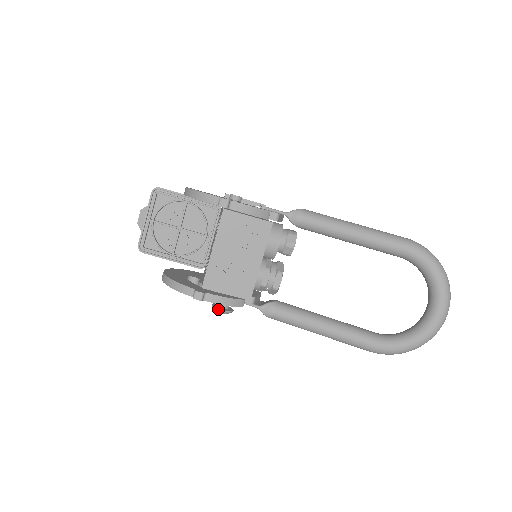
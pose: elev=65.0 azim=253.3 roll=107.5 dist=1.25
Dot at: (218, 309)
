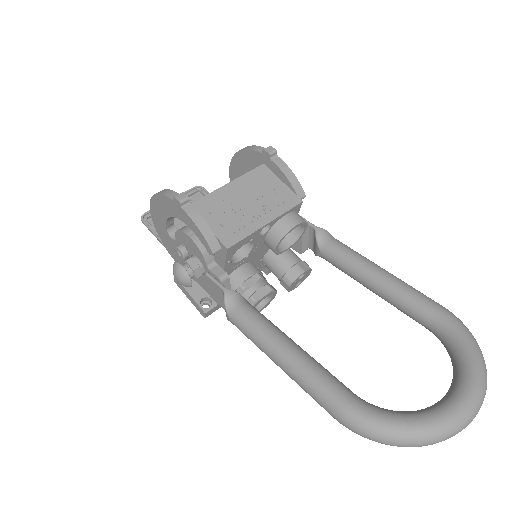
Dot at: (179, 263)
